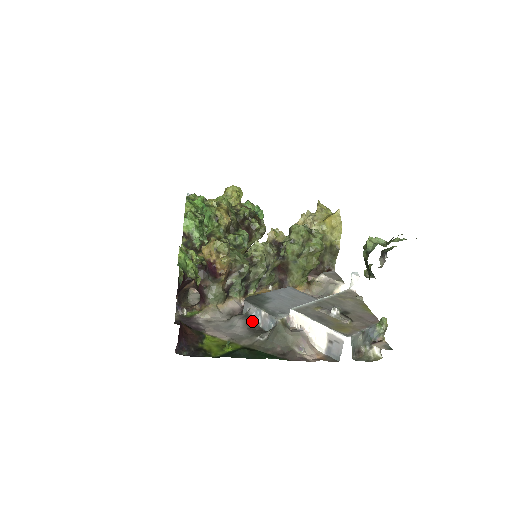
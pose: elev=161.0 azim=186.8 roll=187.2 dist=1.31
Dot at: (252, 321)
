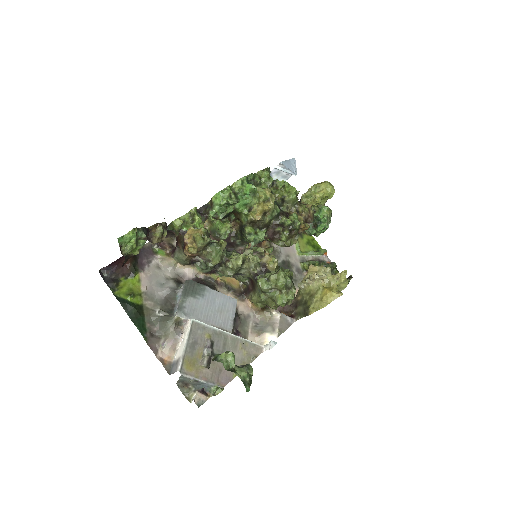
Dot at: (174, 296)
